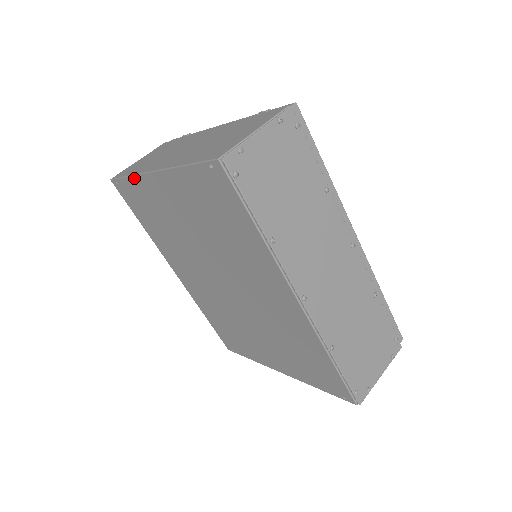
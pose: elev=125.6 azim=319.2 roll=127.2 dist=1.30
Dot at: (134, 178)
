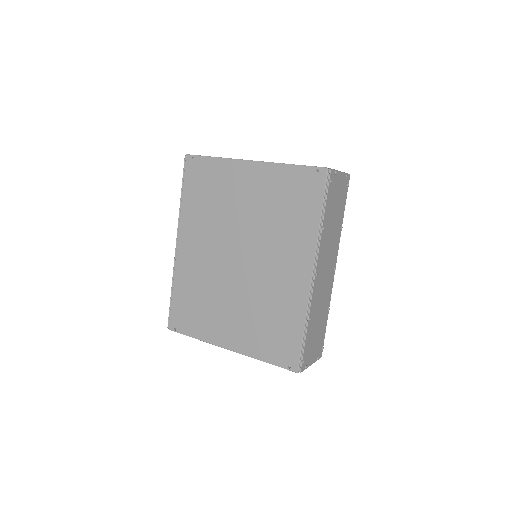
Dot at: (222, 160)
